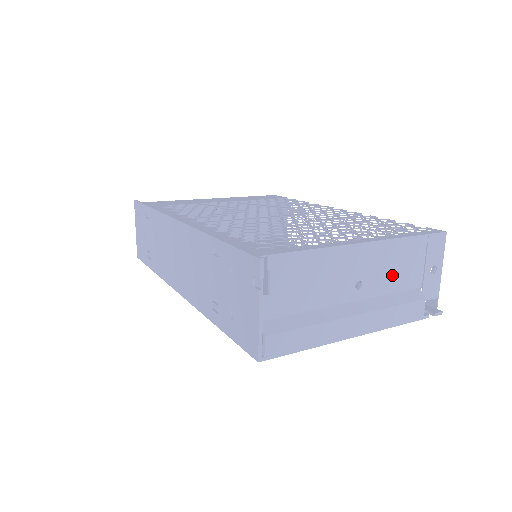
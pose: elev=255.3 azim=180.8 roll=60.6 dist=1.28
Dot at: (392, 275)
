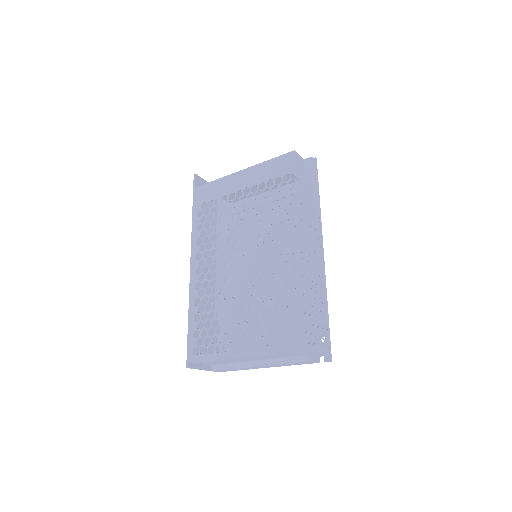
Dot at: (277, 356)
